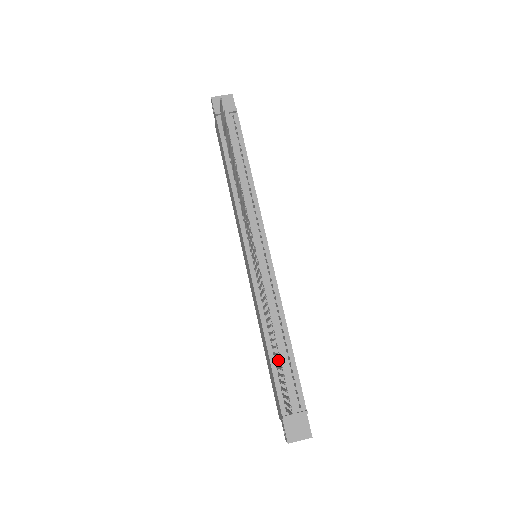
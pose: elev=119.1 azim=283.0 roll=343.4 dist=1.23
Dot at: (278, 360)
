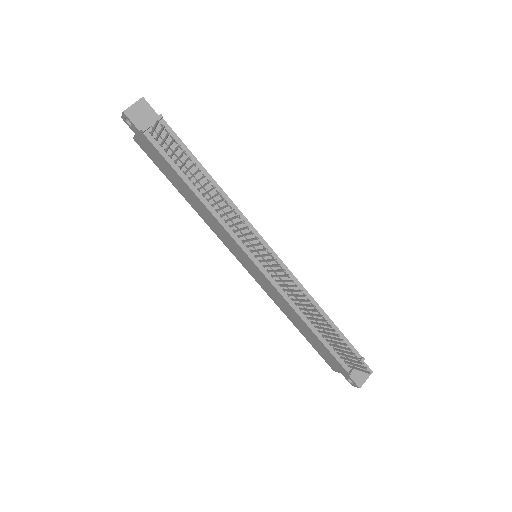
Dot at: (339, 340)
